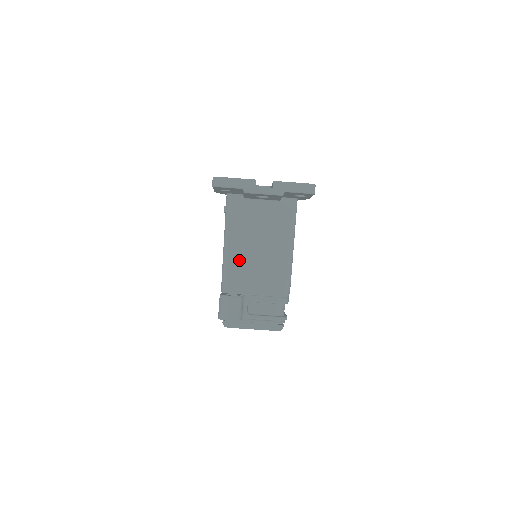
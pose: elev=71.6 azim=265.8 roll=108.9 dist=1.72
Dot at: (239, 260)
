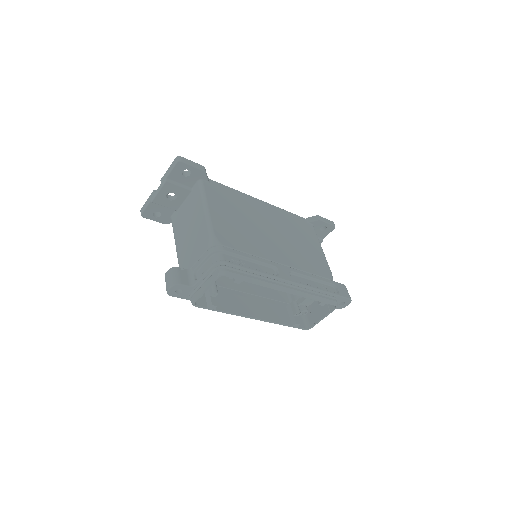
Dot at: (183, 250)
